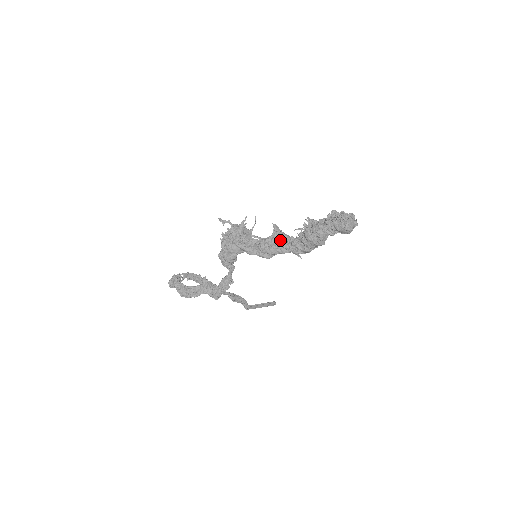
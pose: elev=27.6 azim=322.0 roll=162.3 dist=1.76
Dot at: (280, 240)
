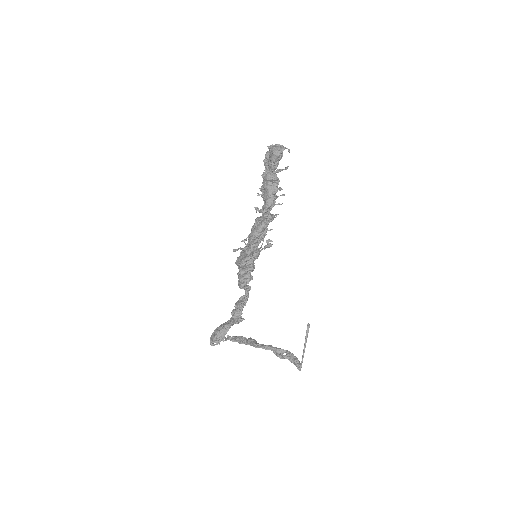
Dot at: occluded
